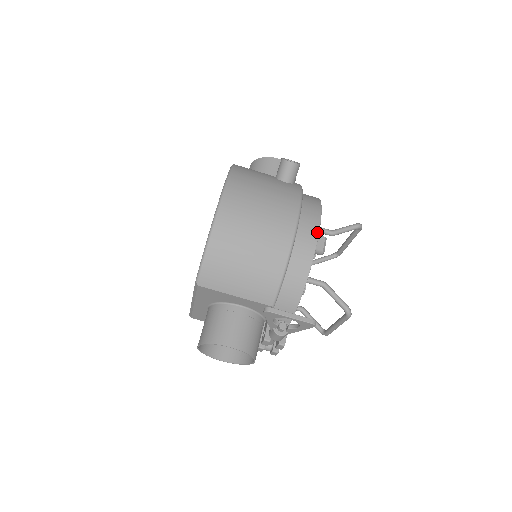
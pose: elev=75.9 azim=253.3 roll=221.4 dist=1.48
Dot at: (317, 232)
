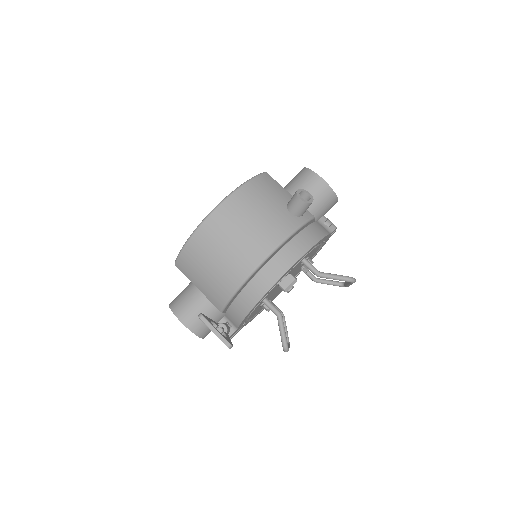
Dot at: (281, 274)
